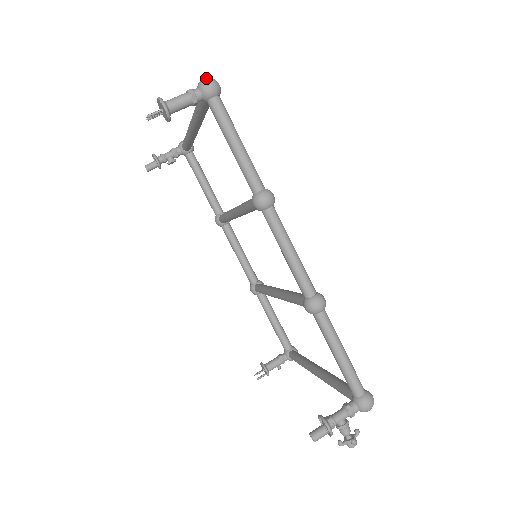
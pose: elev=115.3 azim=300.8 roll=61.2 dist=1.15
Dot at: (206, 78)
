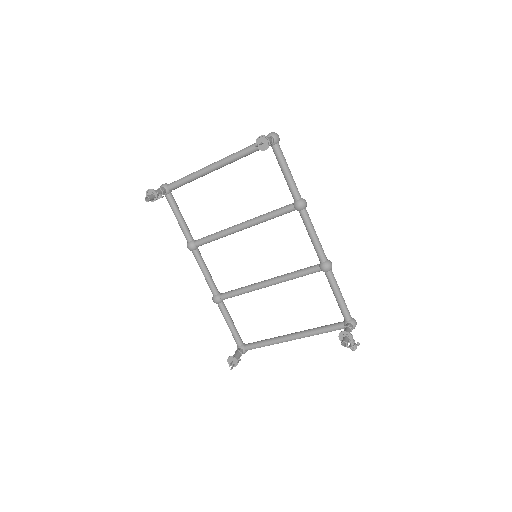
Dot at: (274, 132)
